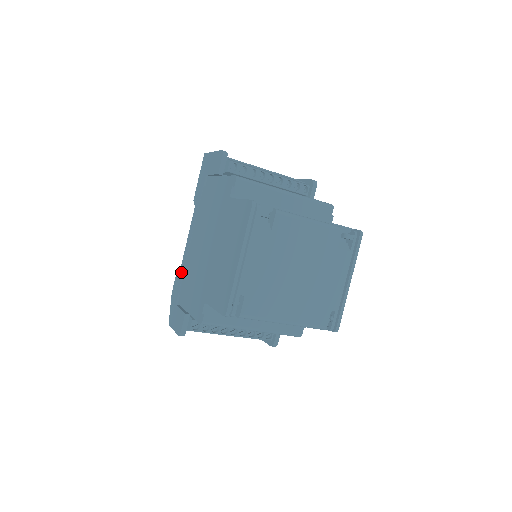
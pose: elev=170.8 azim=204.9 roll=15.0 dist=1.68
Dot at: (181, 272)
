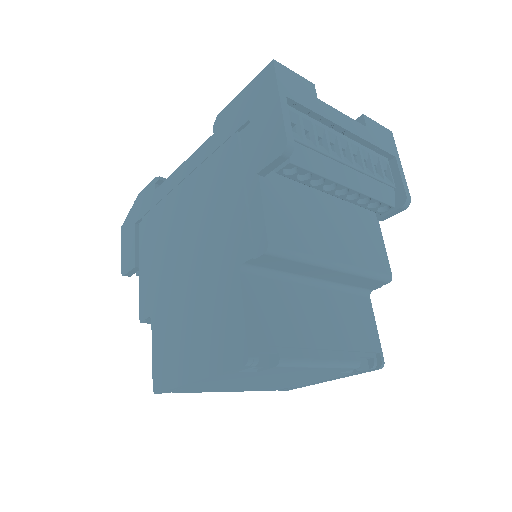
Dot at: (156, 196)
